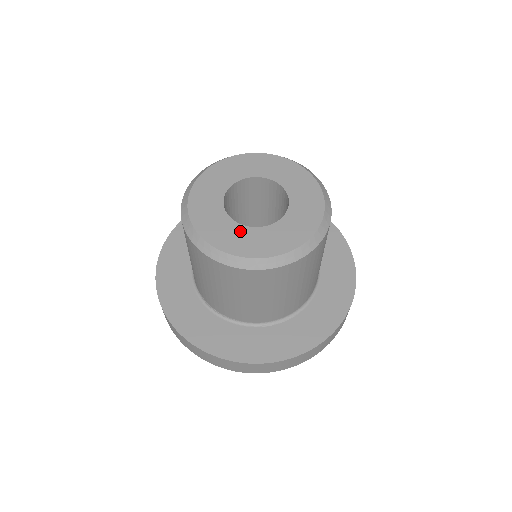
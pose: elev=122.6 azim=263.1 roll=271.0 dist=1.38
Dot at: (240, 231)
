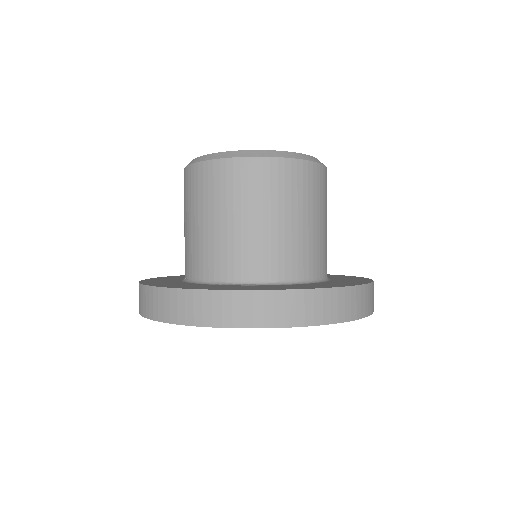
Dot at: occluded
